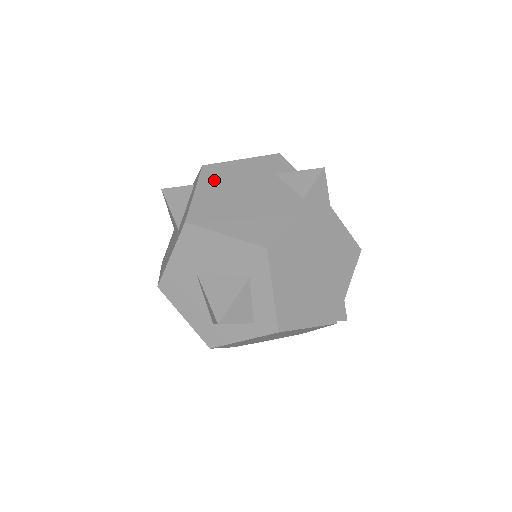
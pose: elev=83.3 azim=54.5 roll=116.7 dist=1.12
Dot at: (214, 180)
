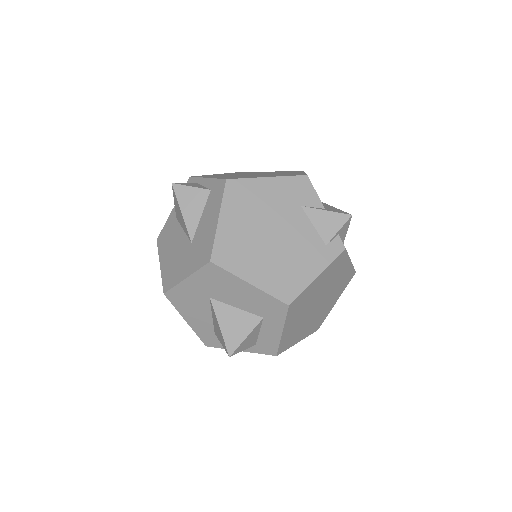
Dot at: (239, 205)
